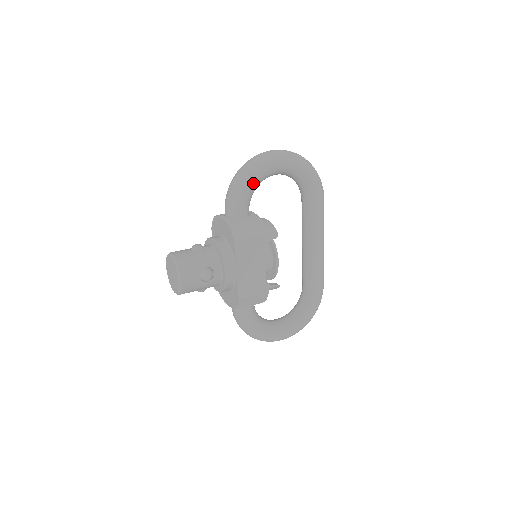
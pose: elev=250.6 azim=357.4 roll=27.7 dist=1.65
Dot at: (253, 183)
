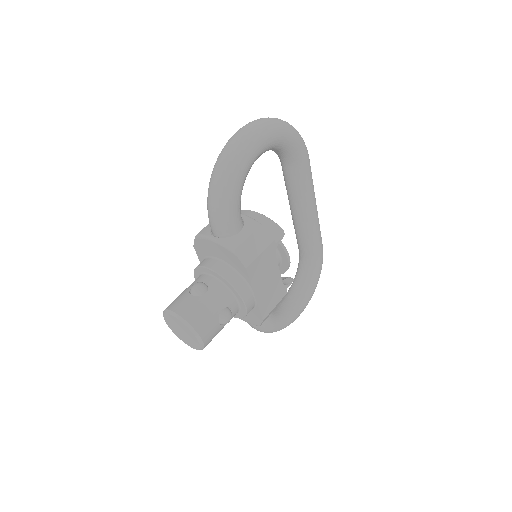
Dot at: (240, 186)
